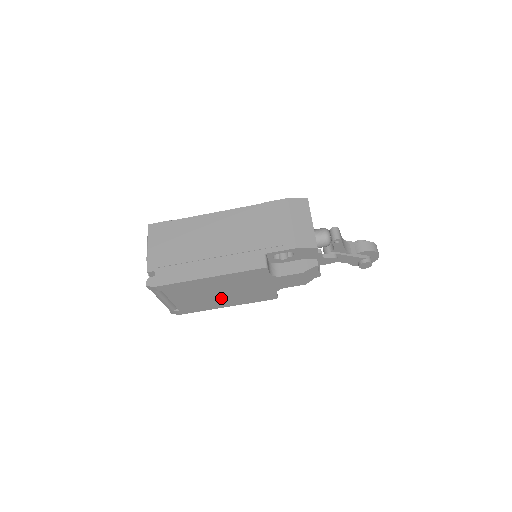
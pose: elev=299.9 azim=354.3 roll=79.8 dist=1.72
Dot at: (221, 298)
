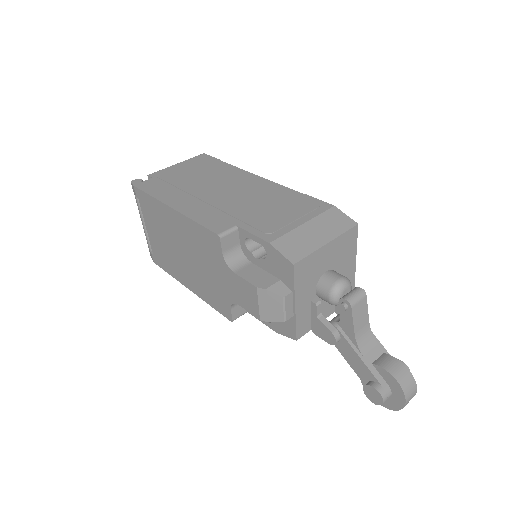
Dot at: (183, 264)
